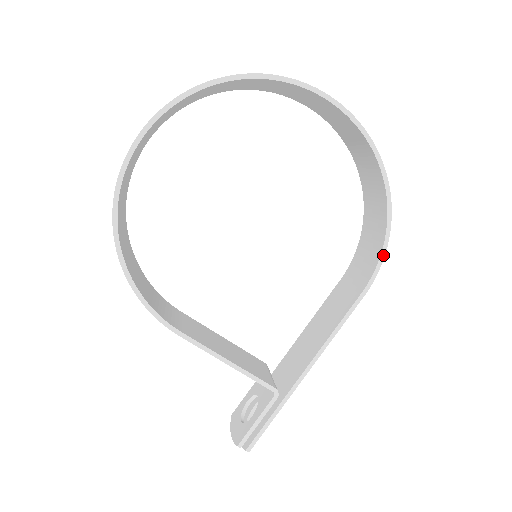
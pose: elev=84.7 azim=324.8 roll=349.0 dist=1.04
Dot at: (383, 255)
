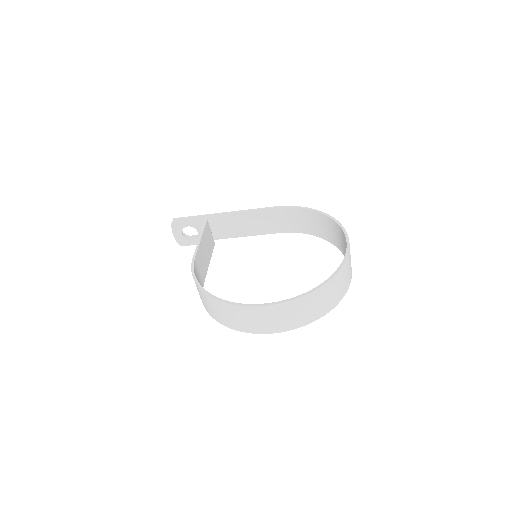
Dot at: (301, 232)
